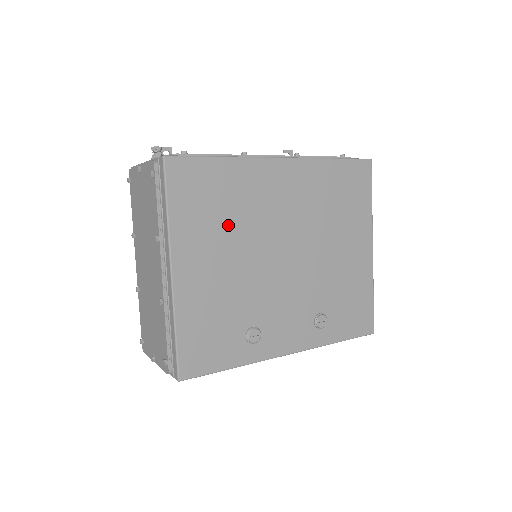
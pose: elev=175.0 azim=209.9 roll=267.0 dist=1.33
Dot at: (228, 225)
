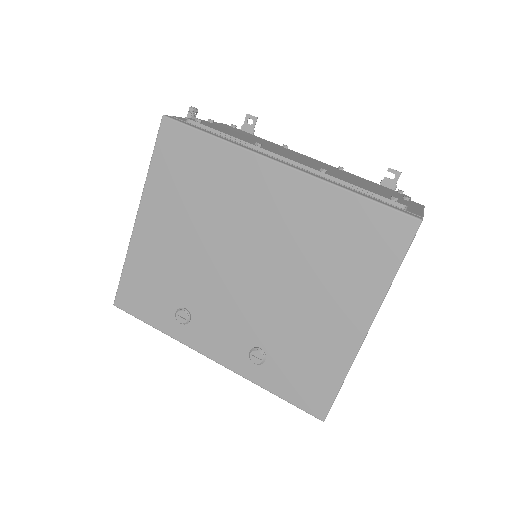
Dot at: (197, 204)
